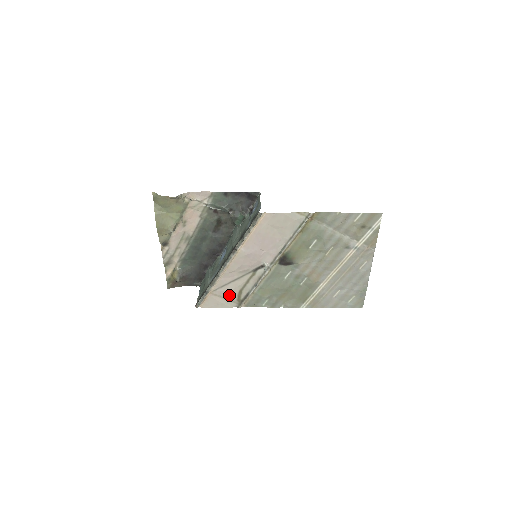
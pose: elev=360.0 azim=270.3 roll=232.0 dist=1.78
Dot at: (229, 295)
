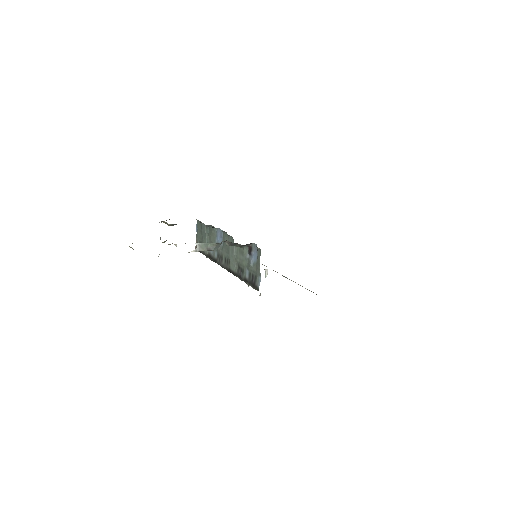
Dot at: occluded
